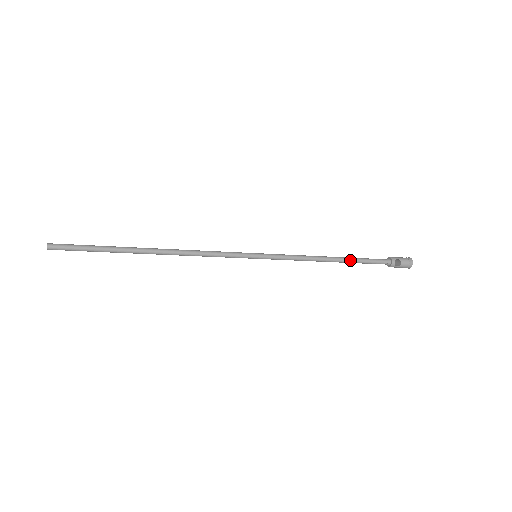
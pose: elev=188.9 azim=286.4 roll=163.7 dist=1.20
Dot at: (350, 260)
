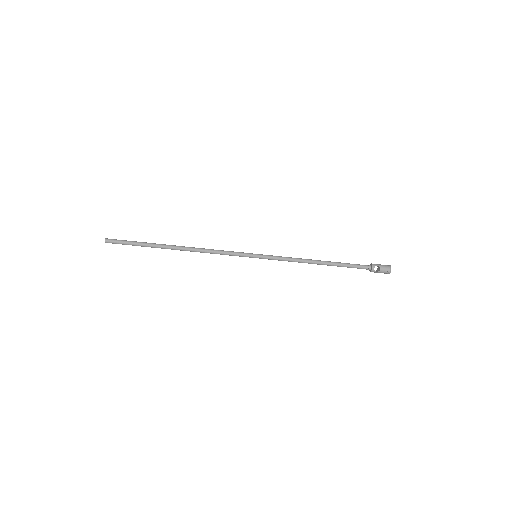
Dot at: (335, 264)
